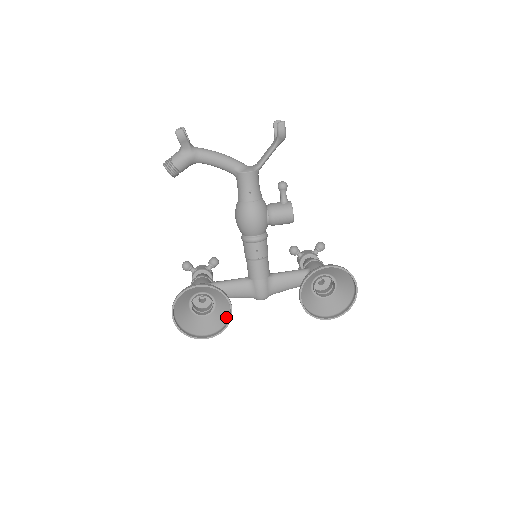
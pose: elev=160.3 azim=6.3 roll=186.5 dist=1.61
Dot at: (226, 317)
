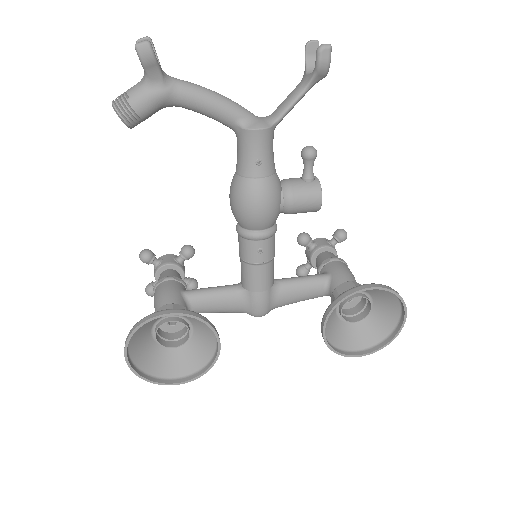
Dot at: (209, 353)
